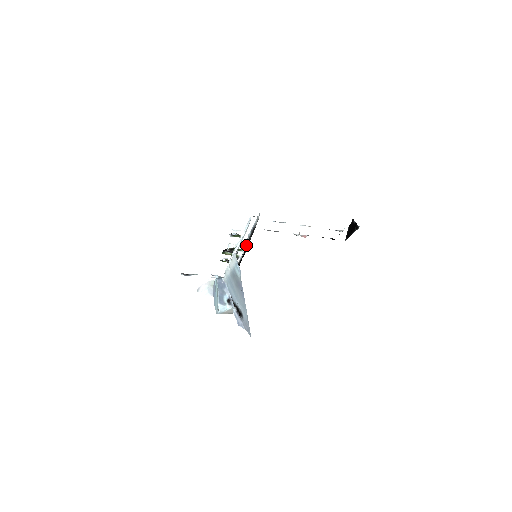
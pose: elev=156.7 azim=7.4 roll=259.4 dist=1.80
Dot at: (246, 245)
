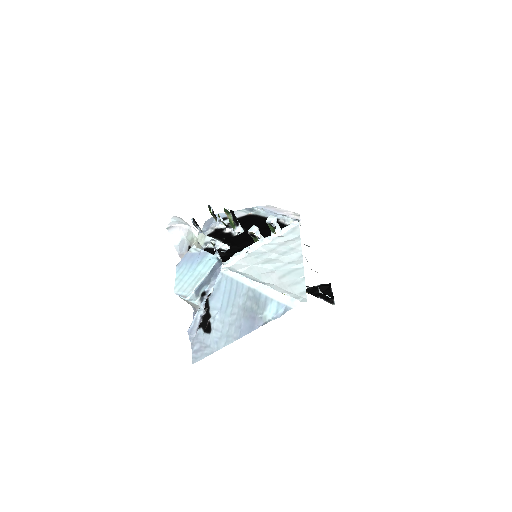
Dot at: (251, 226)
